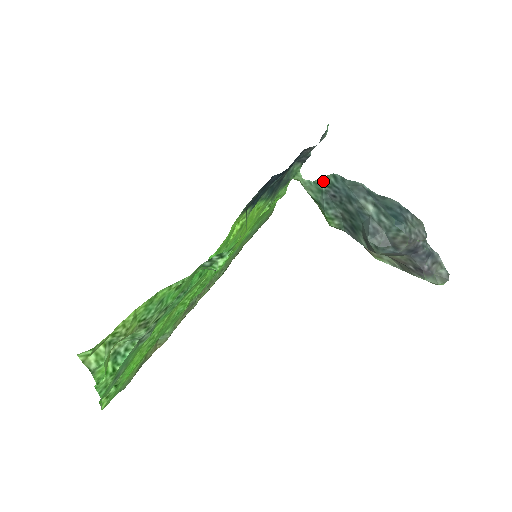
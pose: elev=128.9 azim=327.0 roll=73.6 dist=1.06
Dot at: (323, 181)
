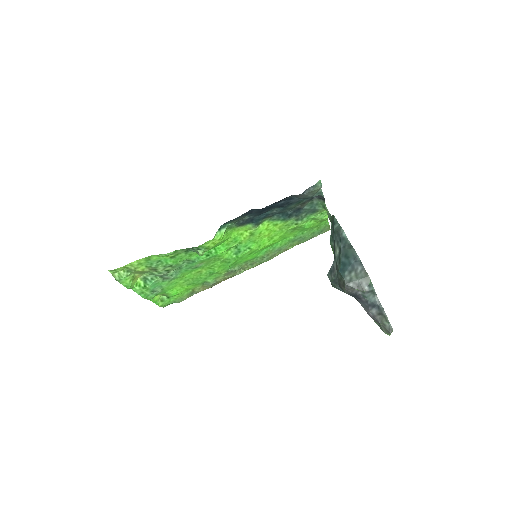
Dot at: (332, 219)
